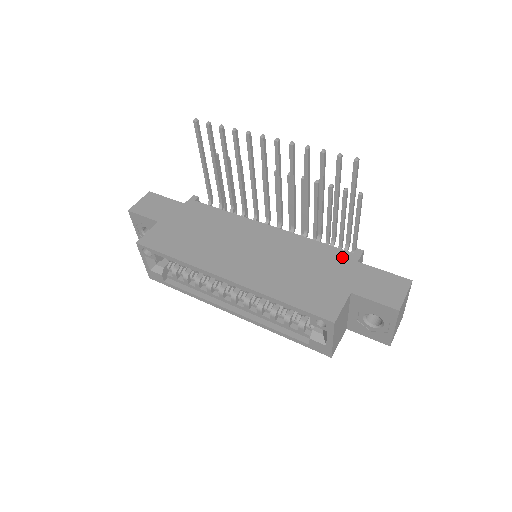
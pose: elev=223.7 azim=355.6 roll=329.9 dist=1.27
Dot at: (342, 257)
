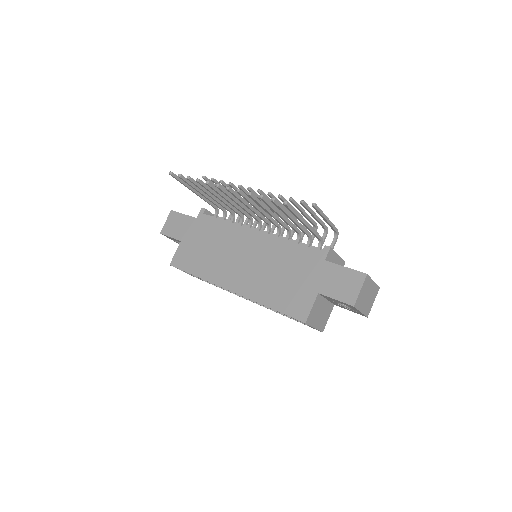
Dot at: (313, 257)
